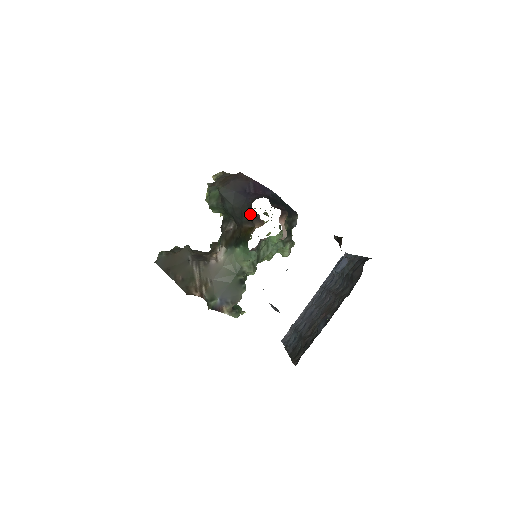
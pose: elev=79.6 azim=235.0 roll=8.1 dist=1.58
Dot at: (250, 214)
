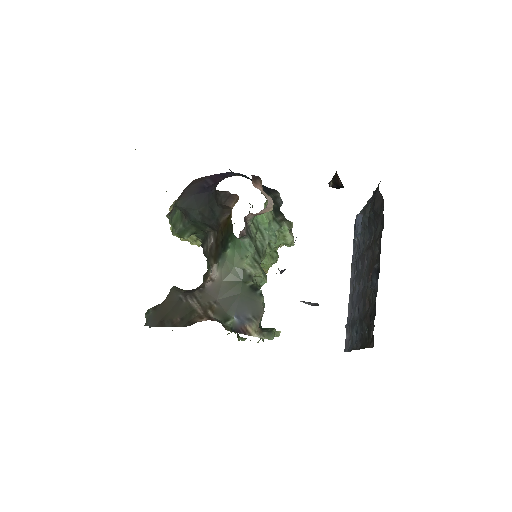
Dot at: (219, 200)
